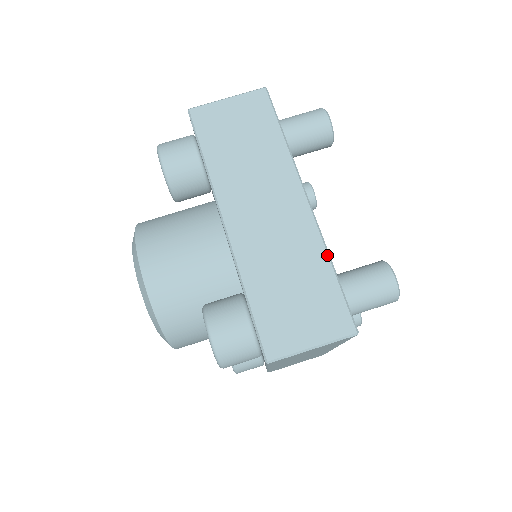
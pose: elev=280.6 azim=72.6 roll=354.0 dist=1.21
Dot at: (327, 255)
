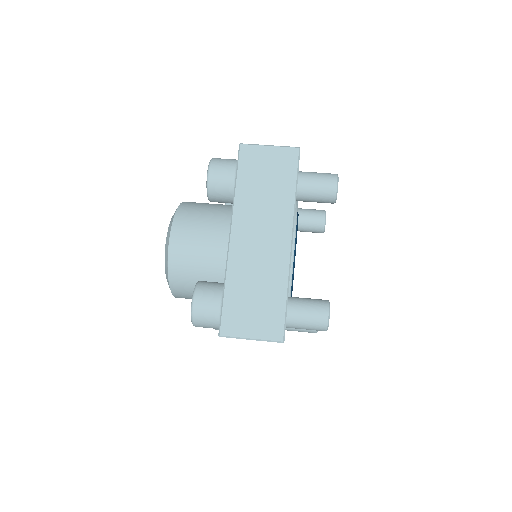
Dot at: occluded
